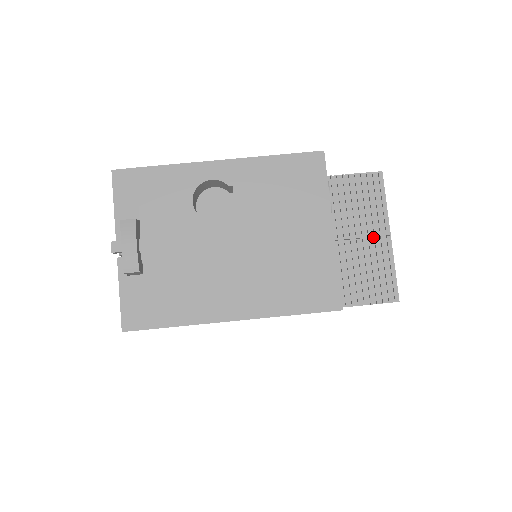
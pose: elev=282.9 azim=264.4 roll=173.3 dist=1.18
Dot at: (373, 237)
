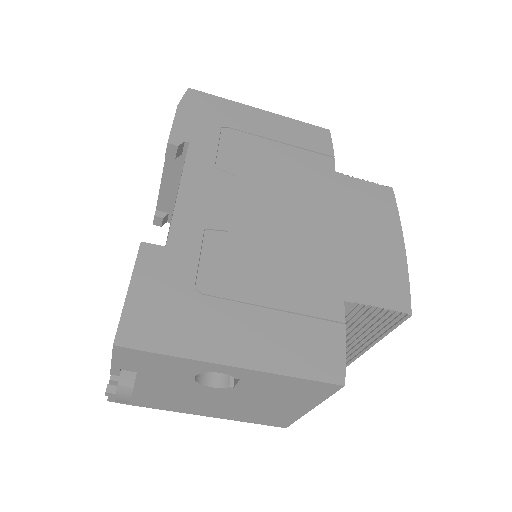
Dot at: (360, 340)
